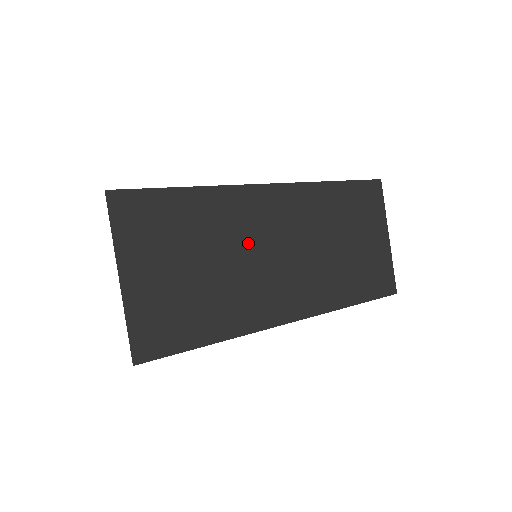
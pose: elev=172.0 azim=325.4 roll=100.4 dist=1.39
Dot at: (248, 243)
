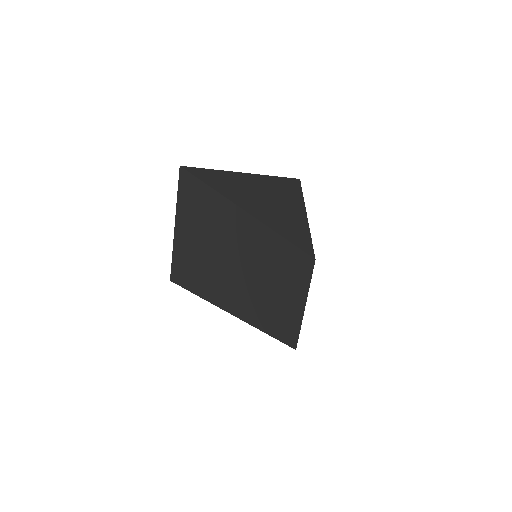
Dot at: (231, 249)
